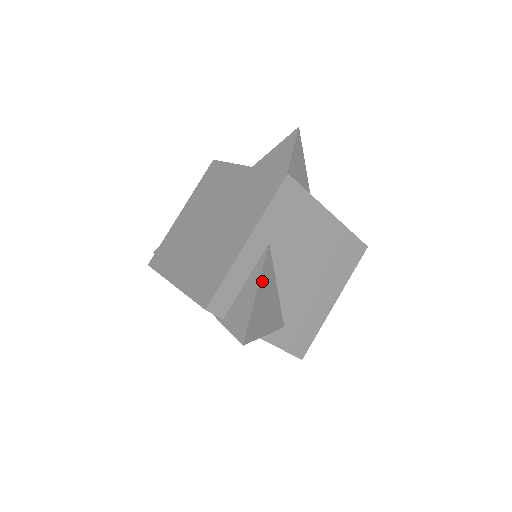
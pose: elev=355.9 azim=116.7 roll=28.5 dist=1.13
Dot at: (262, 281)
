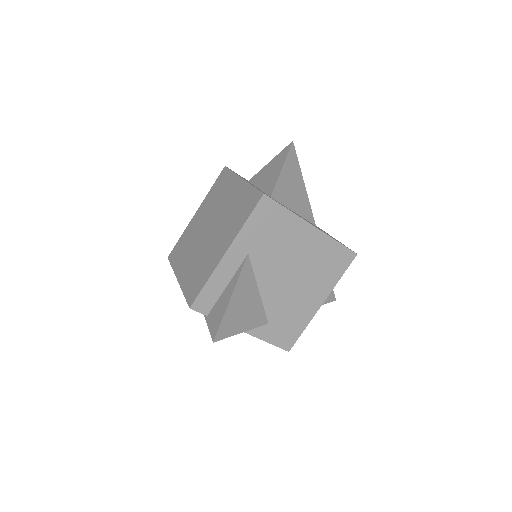
Dot at: (238, 287)
